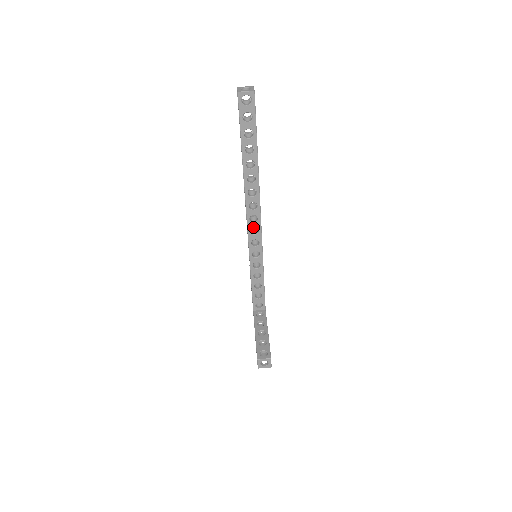
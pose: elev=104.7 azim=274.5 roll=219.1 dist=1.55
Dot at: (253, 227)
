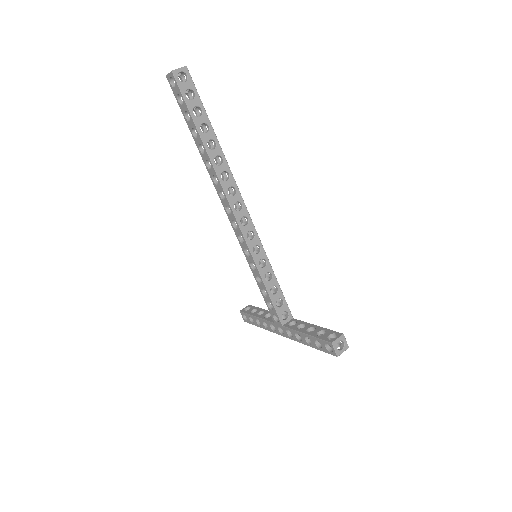
Dot at: (241, 217)
